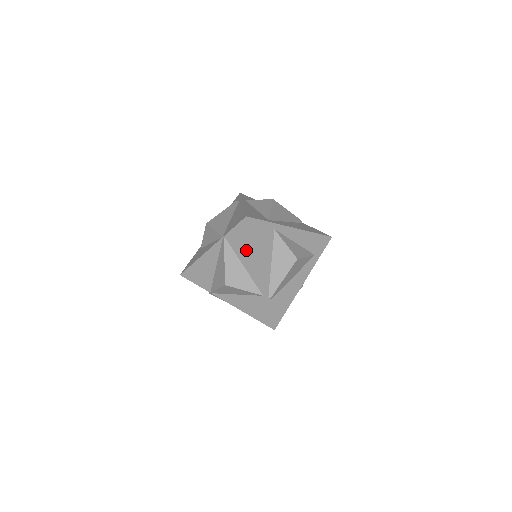
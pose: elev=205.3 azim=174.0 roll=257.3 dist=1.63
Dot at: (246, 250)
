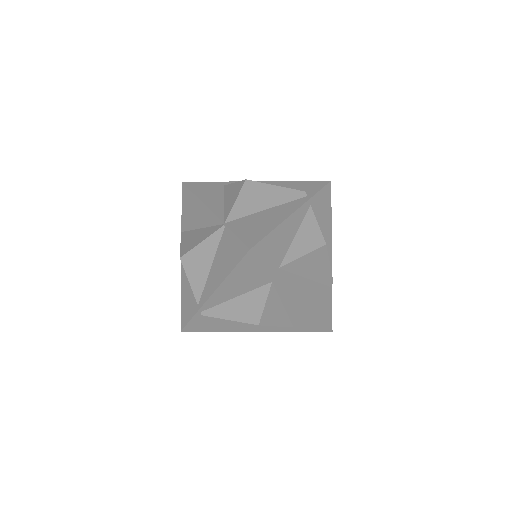
Dot at: (223, 264)
